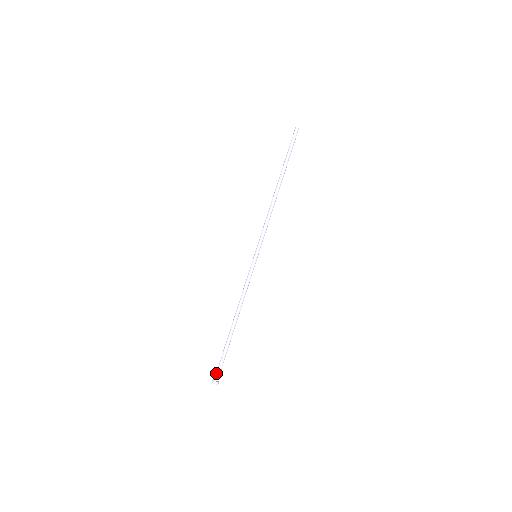
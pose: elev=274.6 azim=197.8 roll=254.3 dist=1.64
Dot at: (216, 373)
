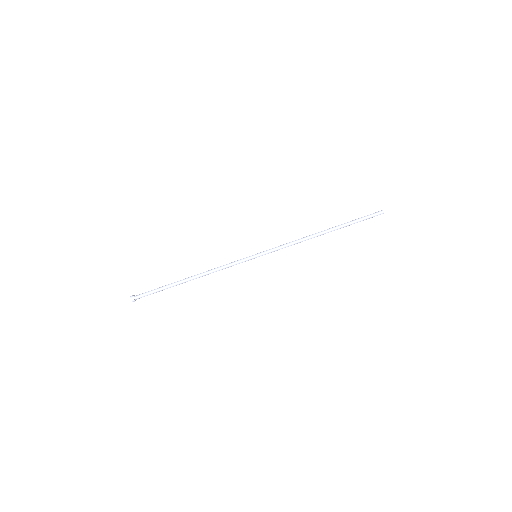
Dot at: (141, 294)
